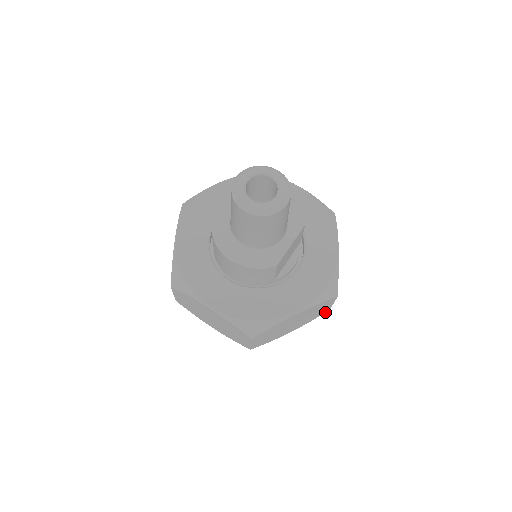
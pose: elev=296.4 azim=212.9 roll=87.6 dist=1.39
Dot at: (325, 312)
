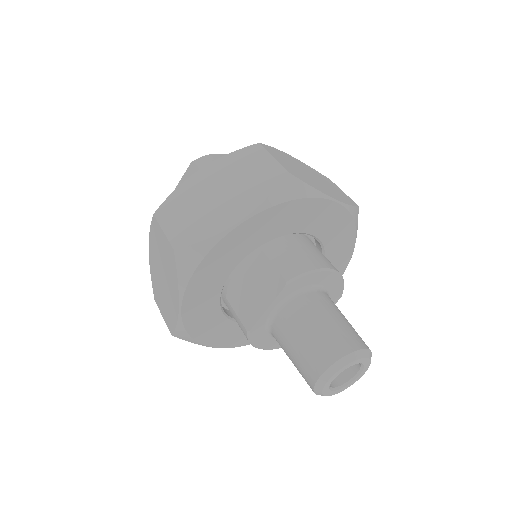
Dot at: occluded
